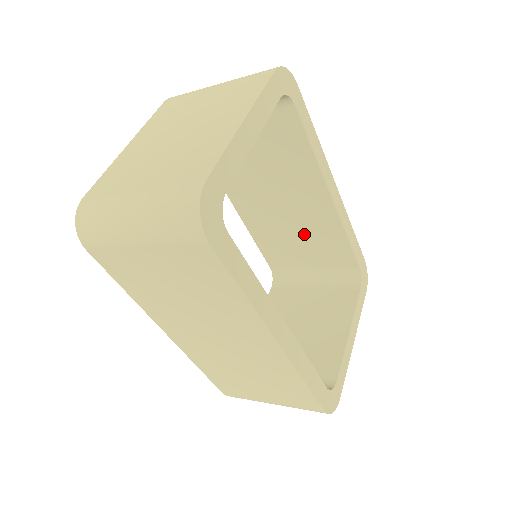
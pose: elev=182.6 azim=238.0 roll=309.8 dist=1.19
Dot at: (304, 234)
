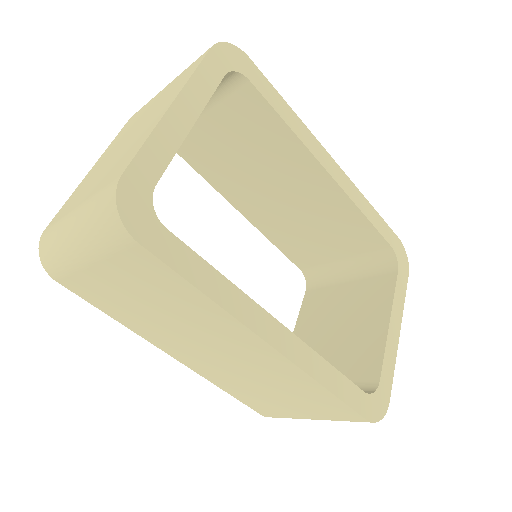
Dot at: (318, 223)
